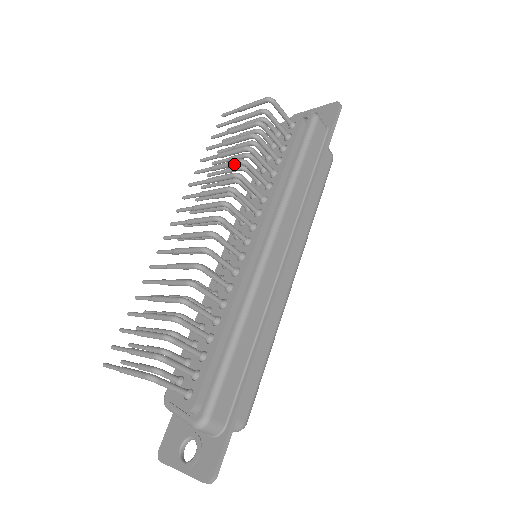
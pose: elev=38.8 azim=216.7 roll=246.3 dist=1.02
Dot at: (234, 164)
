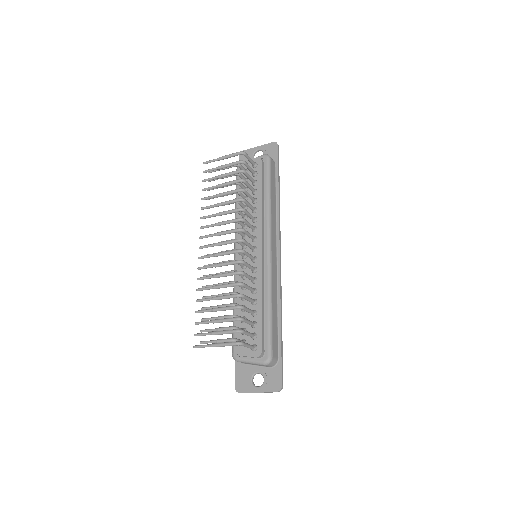
Dot at: (235, 202)
